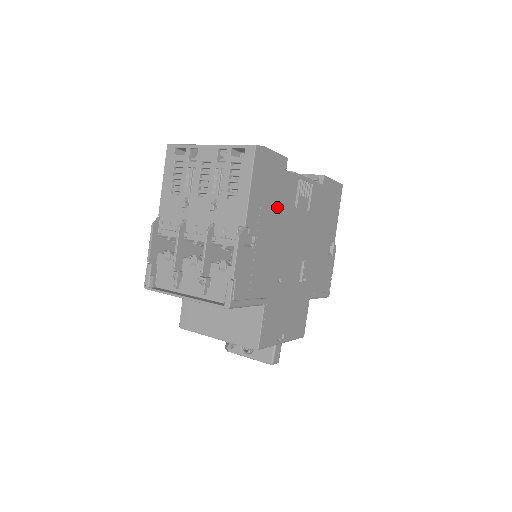
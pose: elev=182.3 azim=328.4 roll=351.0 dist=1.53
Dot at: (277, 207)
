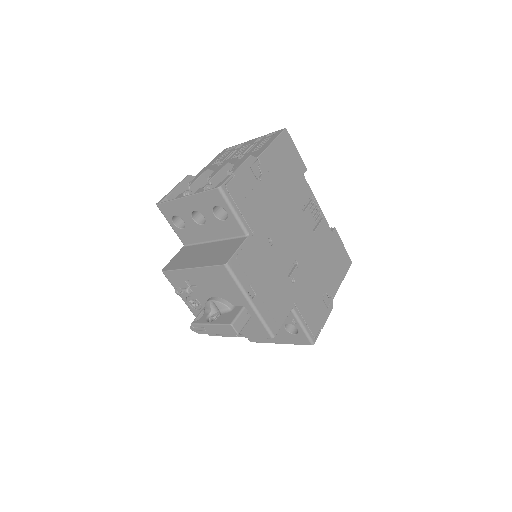
Dot at: (287, 185)
